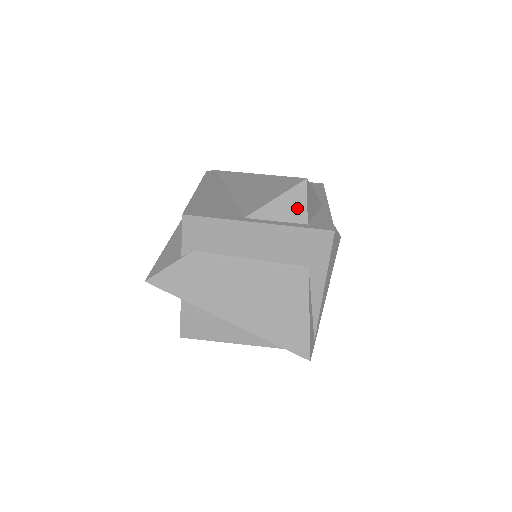
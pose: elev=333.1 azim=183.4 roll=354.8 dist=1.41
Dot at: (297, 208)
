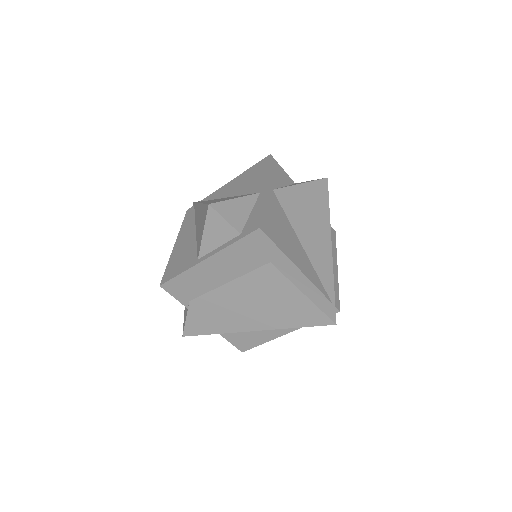
Dot at: (223, 229)
